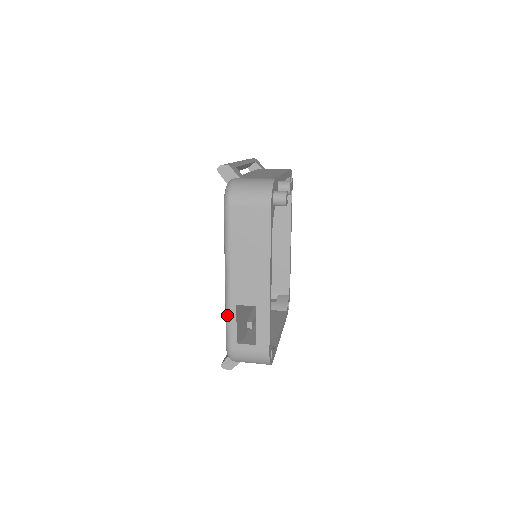
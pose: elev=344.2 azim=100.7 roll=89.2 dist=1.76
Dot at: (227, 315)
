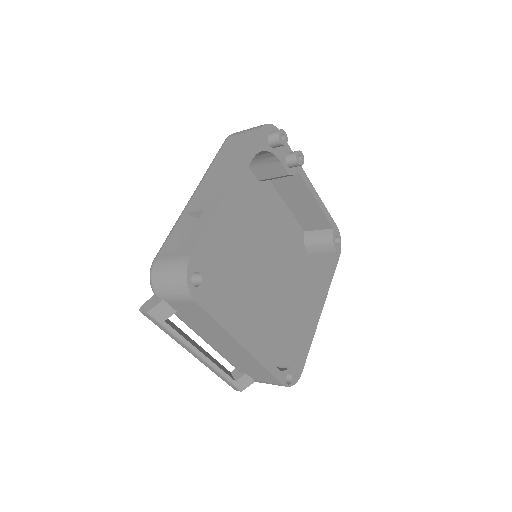
Dot at: (174, 226)
